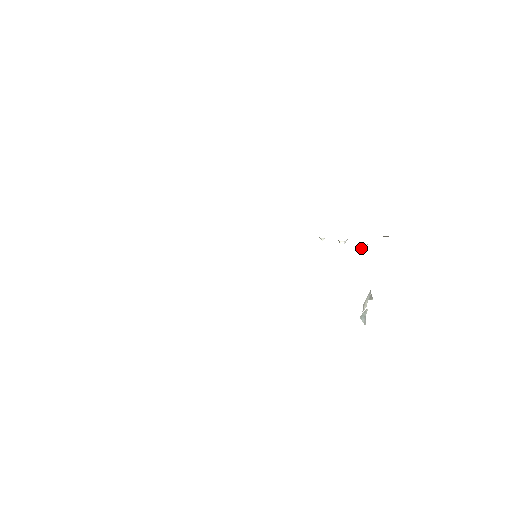
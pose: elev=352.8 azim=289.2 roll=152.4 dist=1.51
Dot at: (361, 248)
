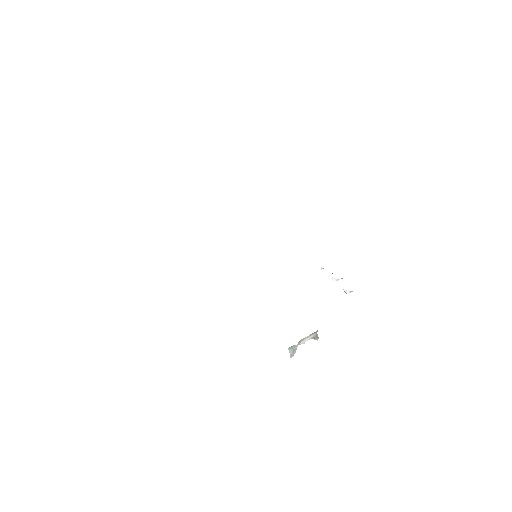
Dot at: (345, 292)
